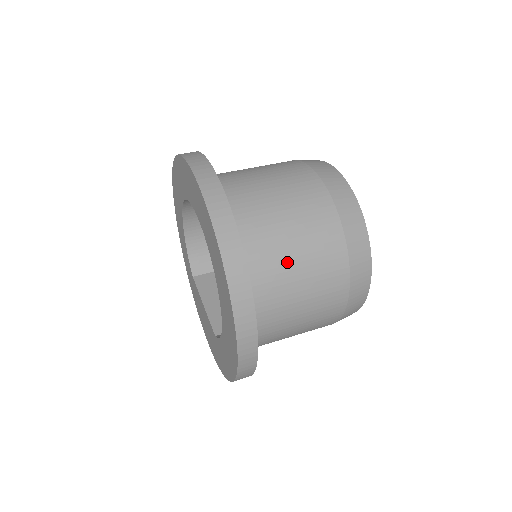
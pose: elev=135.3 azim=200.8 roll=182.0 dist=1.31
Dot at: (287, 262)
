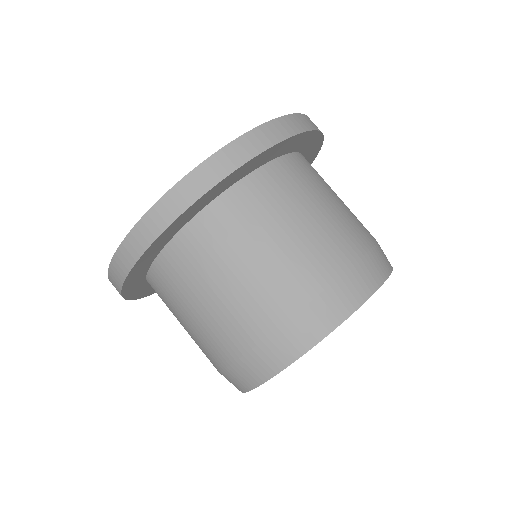
Dot at: (295, 209)
